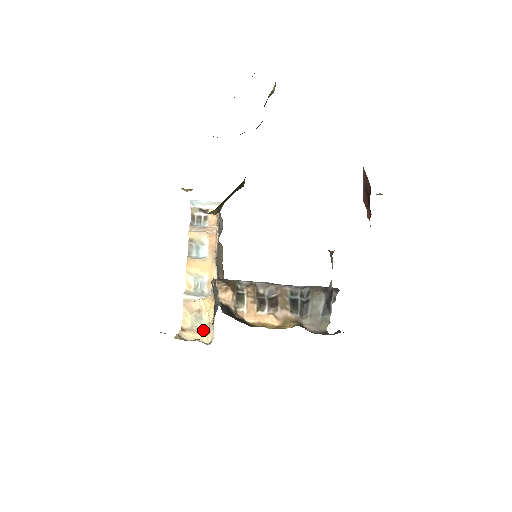
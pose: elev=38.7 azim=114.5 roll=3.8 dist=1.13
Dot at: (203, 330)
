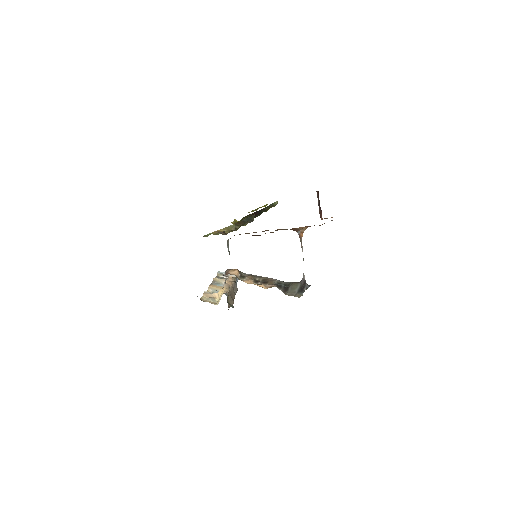
Dot at: (214, 302)
